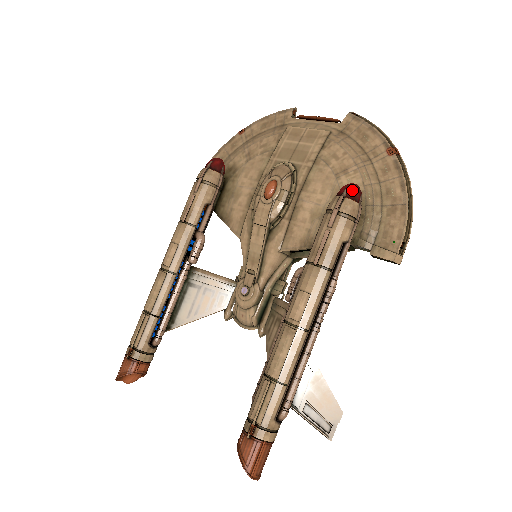
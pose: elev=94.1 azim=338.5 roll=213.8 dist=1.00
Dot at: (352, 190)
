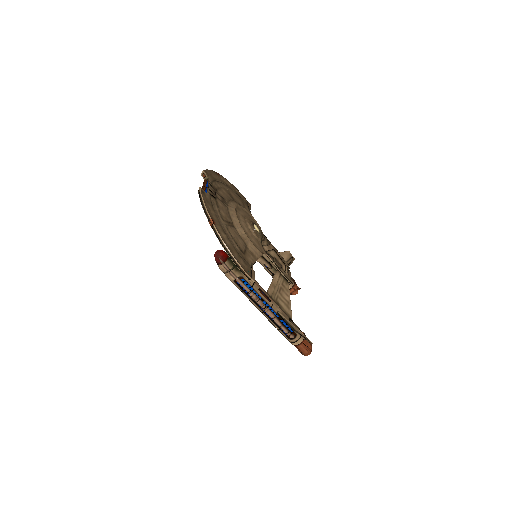
Dot at: (215, 260)
